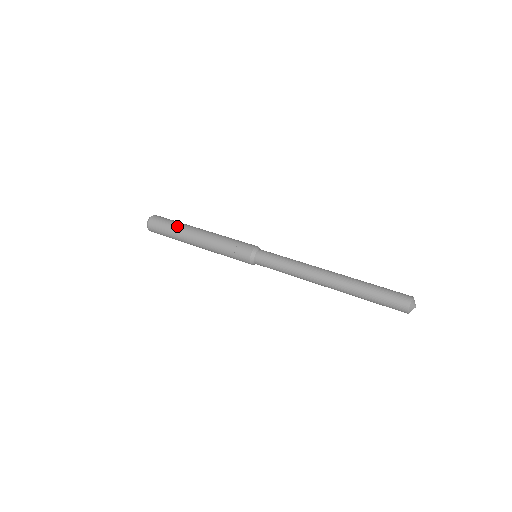
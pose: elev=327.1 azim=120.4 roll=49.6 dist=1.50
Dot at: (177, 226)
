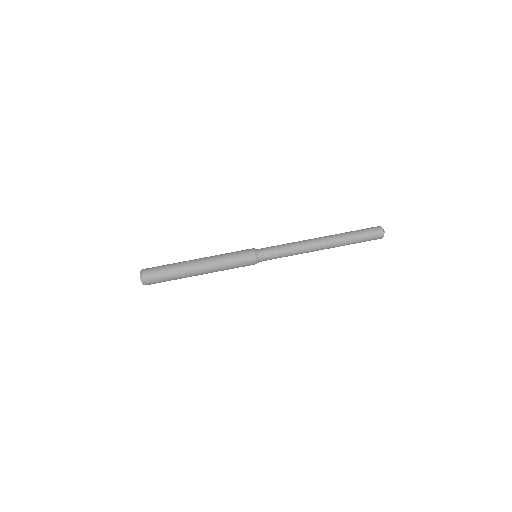
Dot at: (174, 268)
